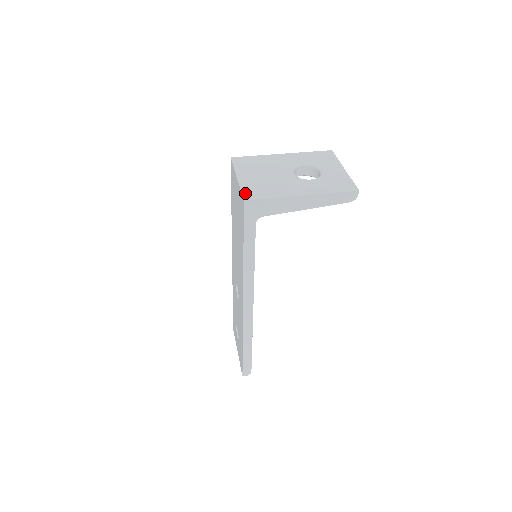
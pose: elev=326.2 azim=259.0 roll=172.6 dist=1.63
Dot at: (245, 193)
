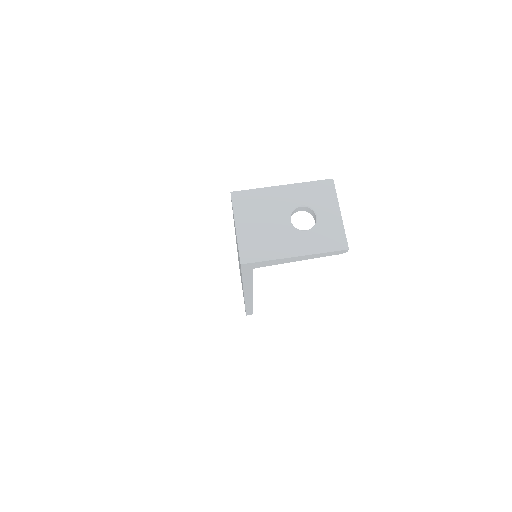
Dot at: (242, 253)
